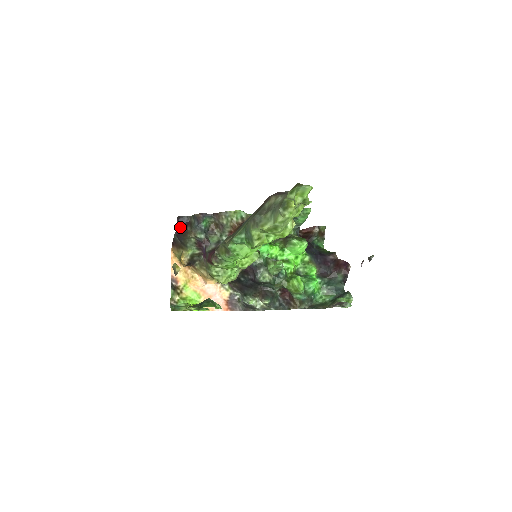
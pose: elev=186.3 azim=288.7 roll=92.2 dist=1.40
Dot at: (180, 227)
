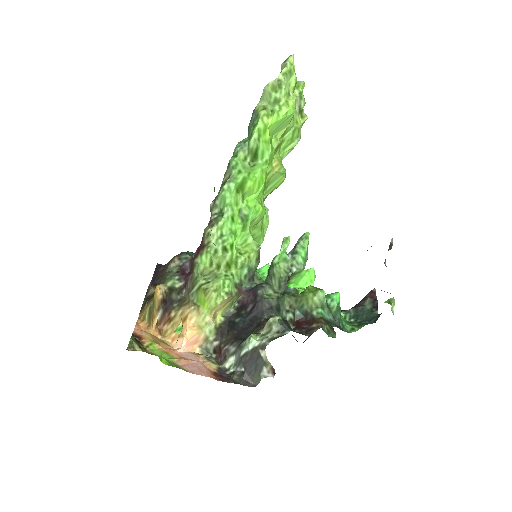
Dot at: (159, 268)
